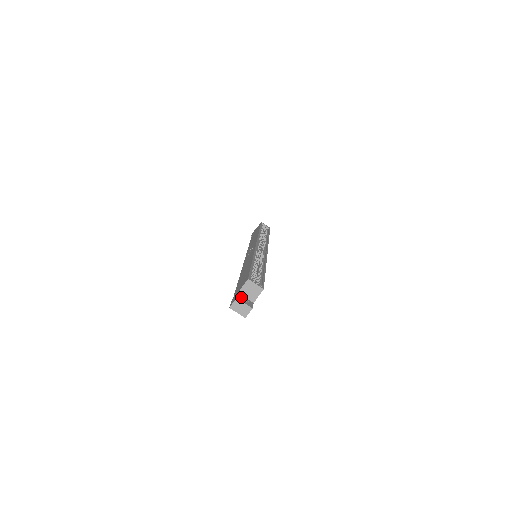
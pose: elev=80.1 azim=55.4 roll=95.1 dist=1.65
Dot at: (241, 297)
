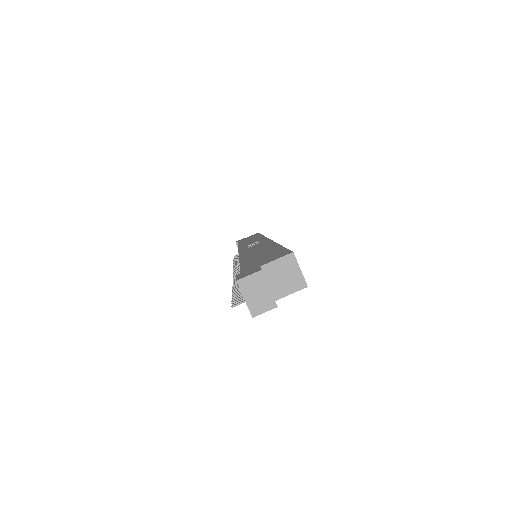
Dot at: occluded
